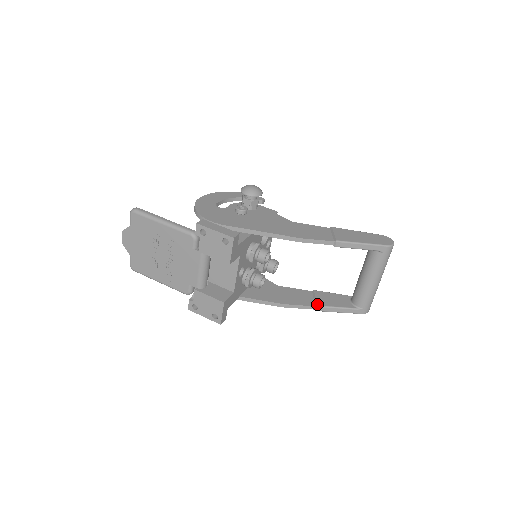
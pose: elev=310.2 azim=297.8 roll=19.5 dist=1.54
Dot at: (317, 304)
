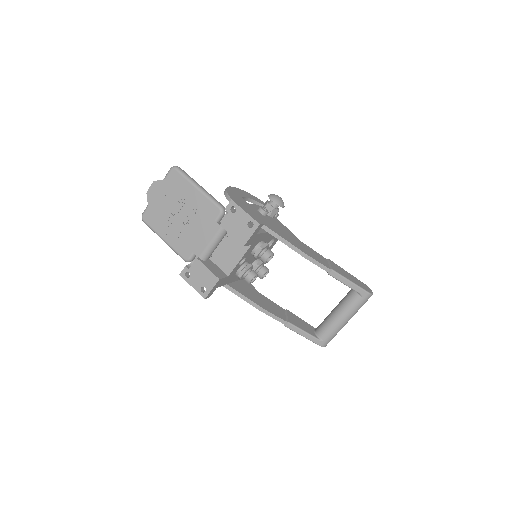
Dot at: (288, 320)
